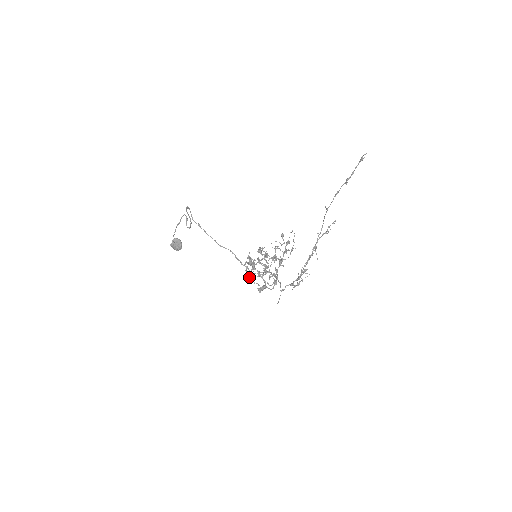
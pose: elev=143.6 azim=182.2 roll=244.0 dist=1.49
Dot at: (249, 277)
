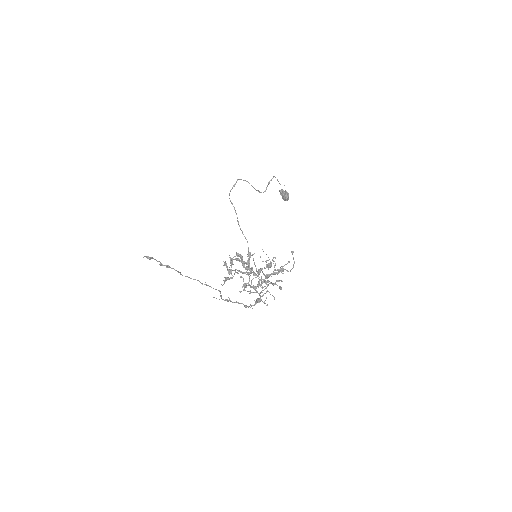
Dot at: (246, 269)
